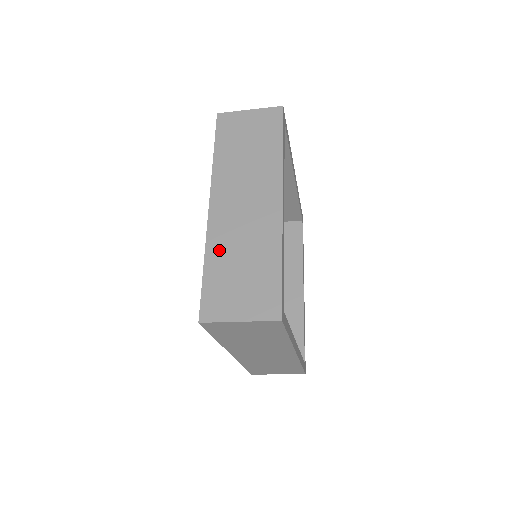
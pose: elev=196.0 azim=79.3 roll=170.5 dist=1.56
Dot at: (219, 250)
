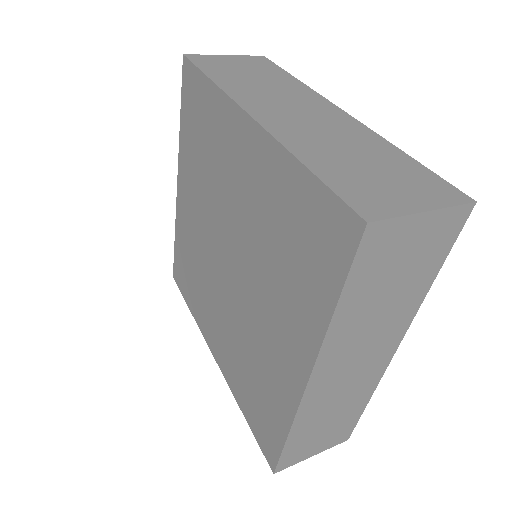
Dot at: (309, 420)
